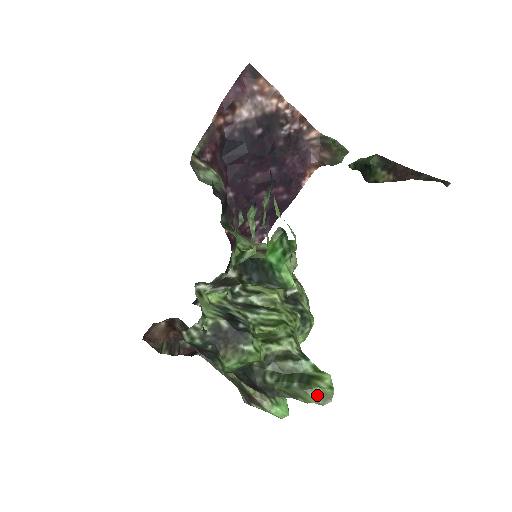
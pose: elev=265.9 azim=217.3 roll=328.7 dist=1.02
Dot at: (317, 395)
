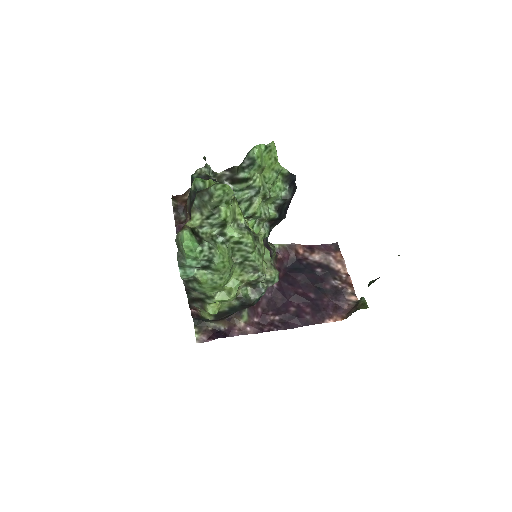
Dot at: (219, 183)
